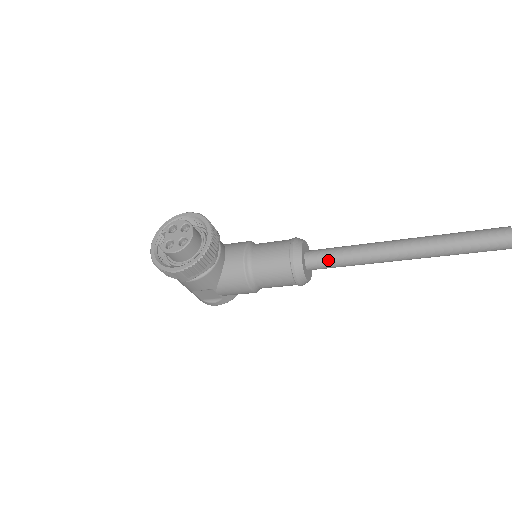
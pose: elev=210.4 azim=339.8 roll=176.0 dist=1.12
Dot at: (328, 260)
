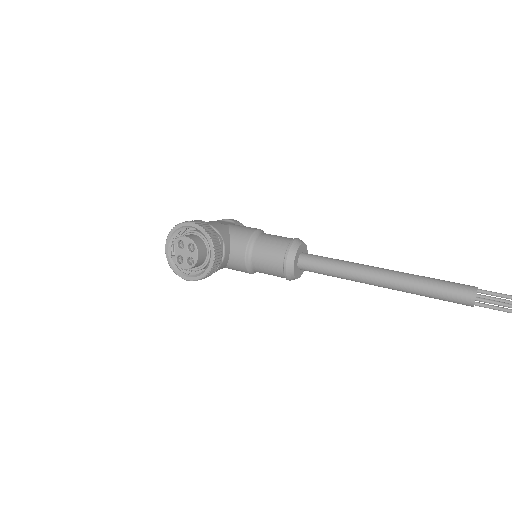
Dot at: (317, 271)
